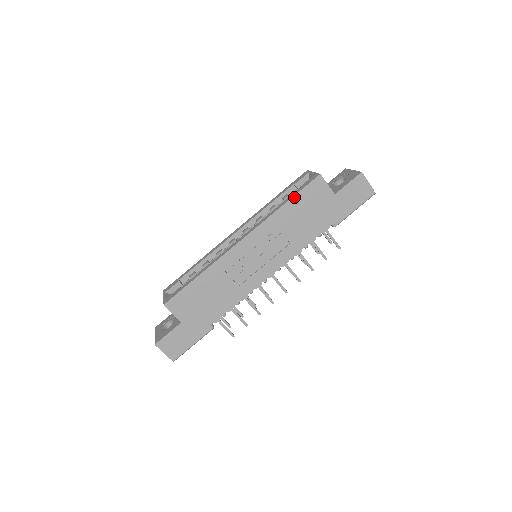
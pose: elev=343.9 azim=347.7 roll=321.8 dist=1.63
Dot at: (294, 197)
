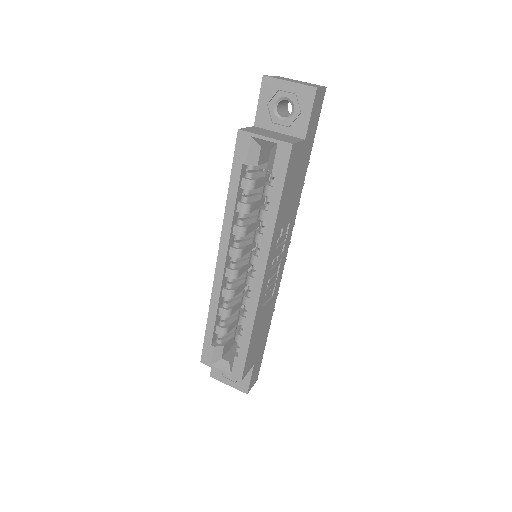
Dot at: (282, 194)
